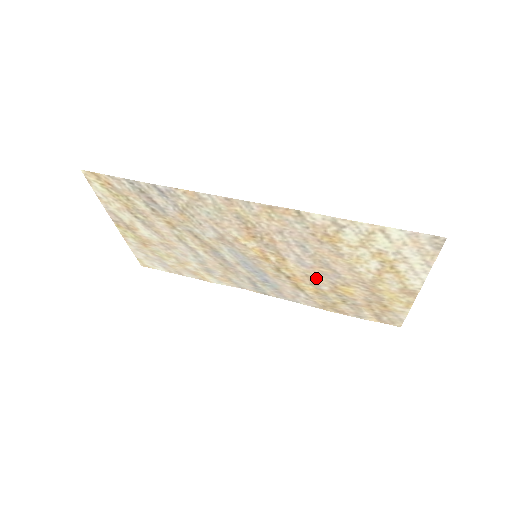
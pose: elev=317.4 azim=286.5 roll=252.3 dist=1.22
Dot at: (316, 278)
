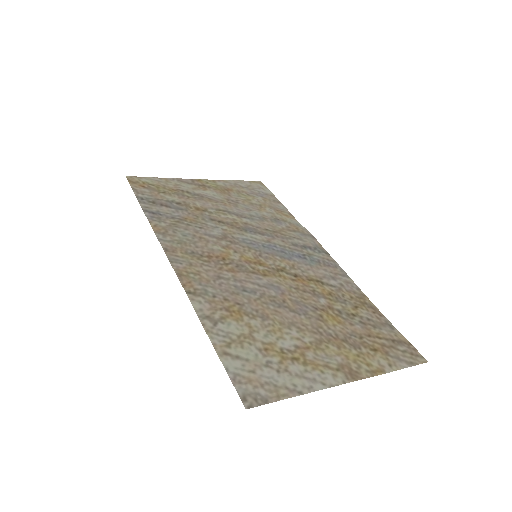
Dot at: (303, 295)
